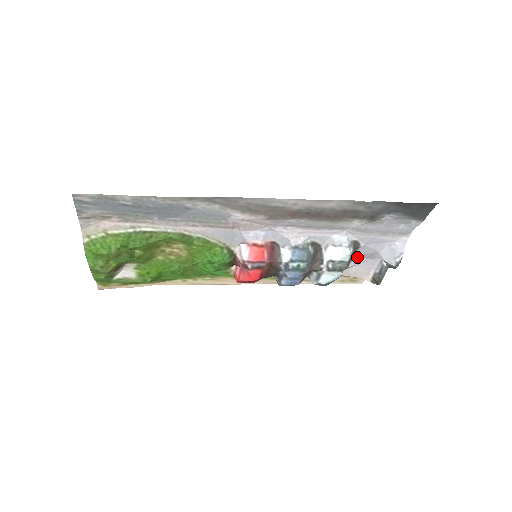
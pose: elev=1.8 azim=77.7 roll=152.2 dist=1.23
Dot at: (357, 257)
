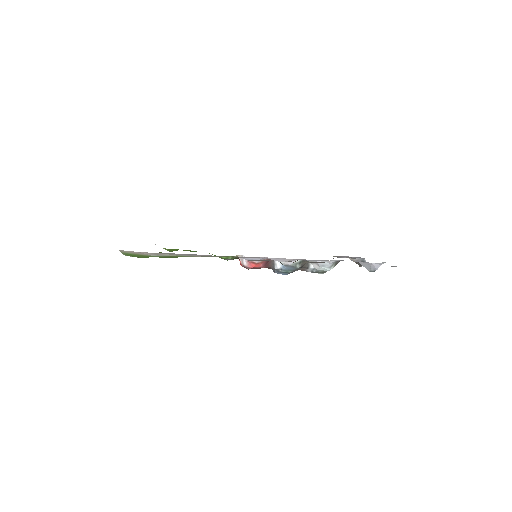
Dot at: occluded
